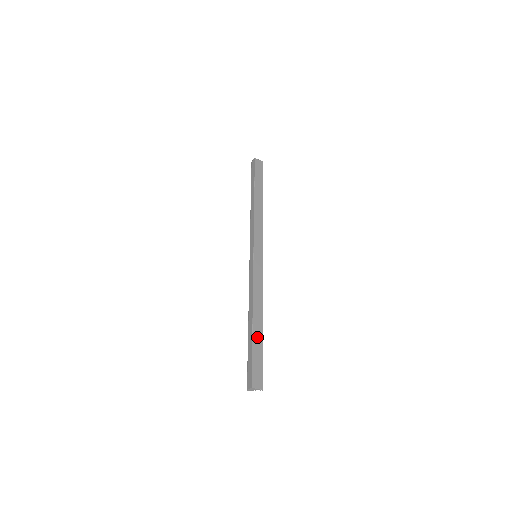
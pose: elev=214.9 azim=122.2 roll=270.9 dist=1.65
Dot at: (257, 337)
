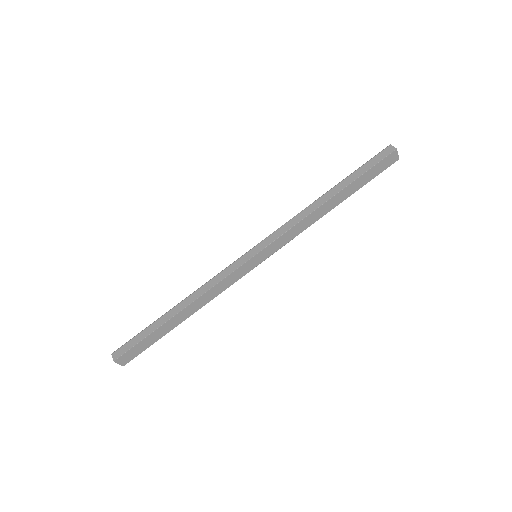
Dot at: (166, 328)
